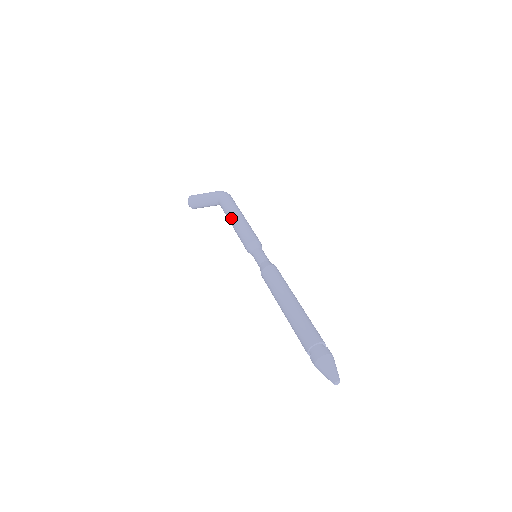
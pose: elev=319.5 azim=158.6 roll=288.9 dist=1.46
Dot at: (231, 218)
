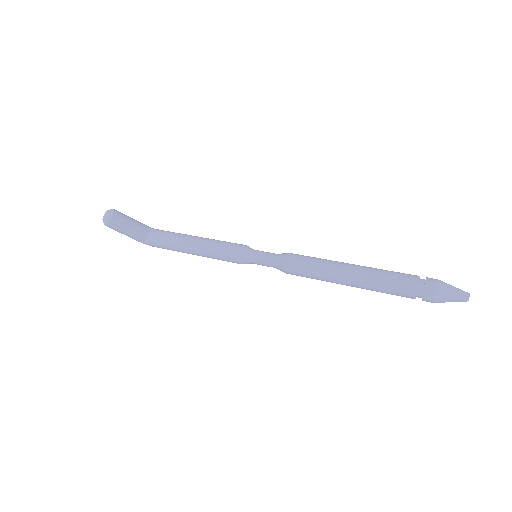
Dot at: (193, 236)
